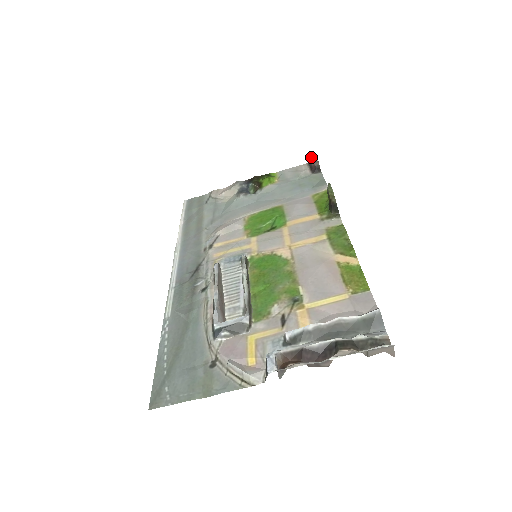
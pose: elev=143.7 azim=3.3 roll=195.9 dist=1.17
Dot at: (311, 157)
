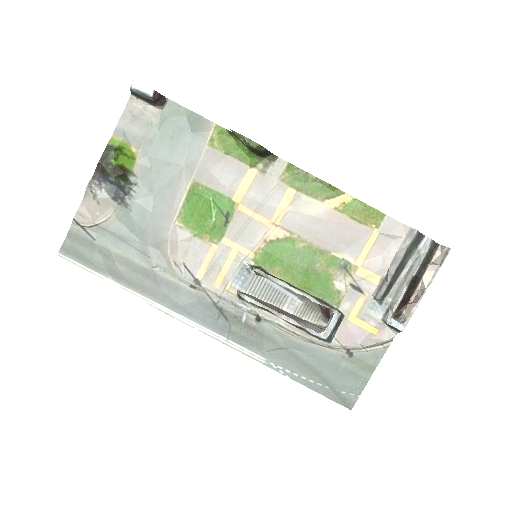
Dot at: (138, 90)
